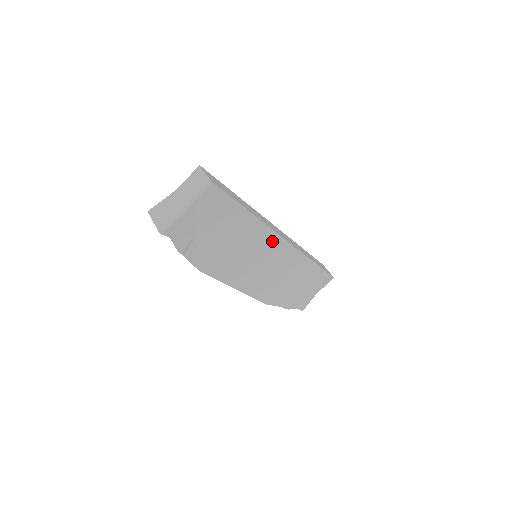
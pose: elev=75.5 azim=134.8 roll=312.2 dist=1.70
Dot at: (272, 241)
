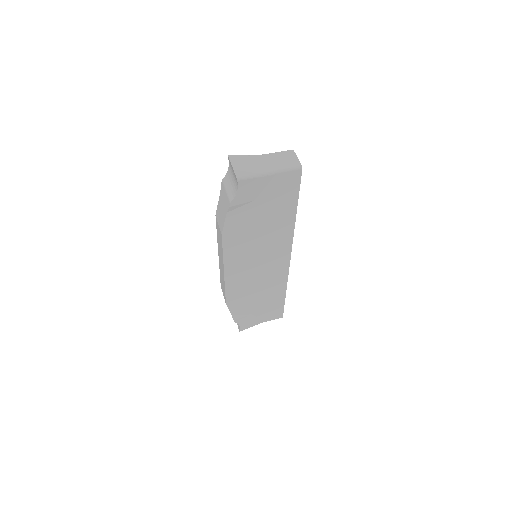
Dot at: (283, 251)
